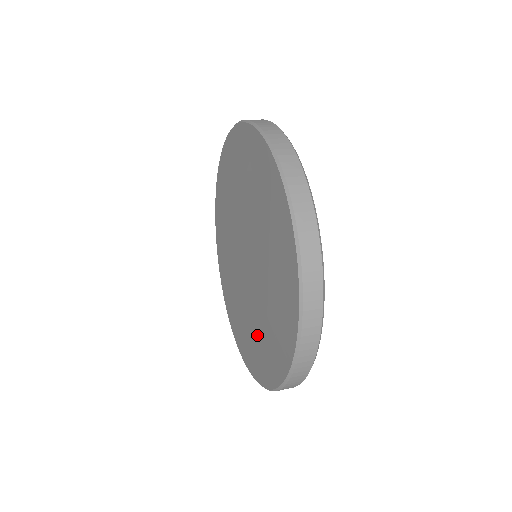
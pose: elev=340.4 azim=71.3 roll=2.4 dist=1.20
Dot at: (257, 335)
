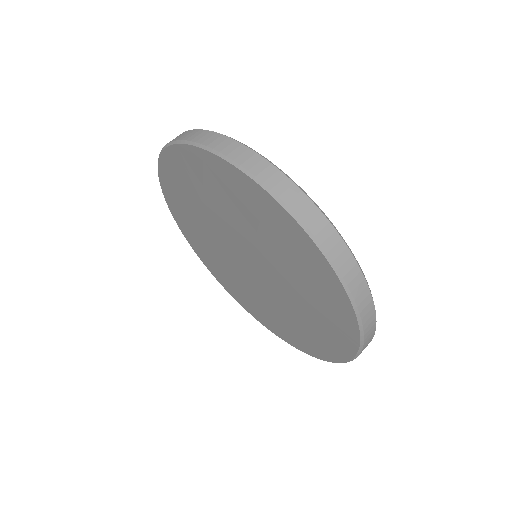
Dot at: (267, 311)
